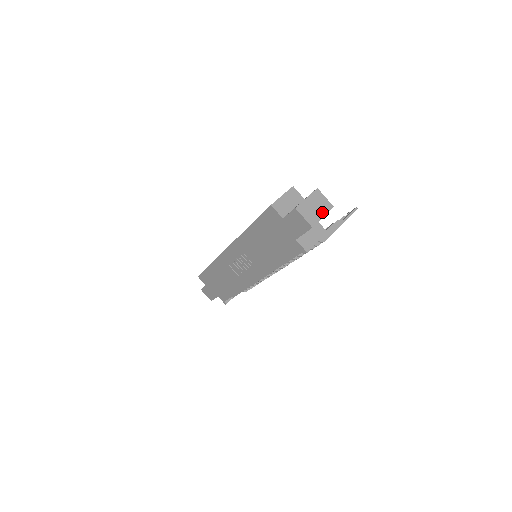
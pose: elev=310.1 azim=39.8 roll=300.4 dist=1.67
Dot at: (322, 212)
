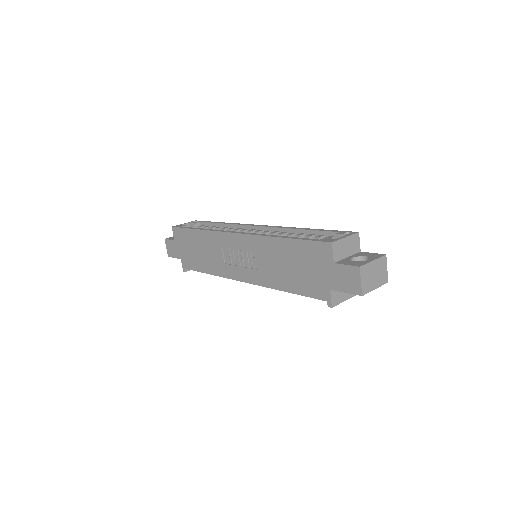
Dot at: (377, 283)
